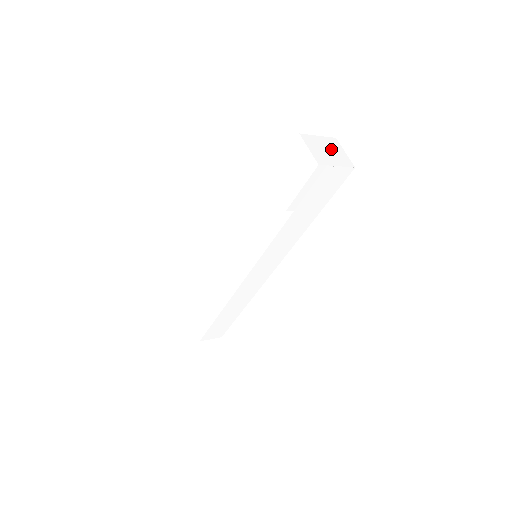
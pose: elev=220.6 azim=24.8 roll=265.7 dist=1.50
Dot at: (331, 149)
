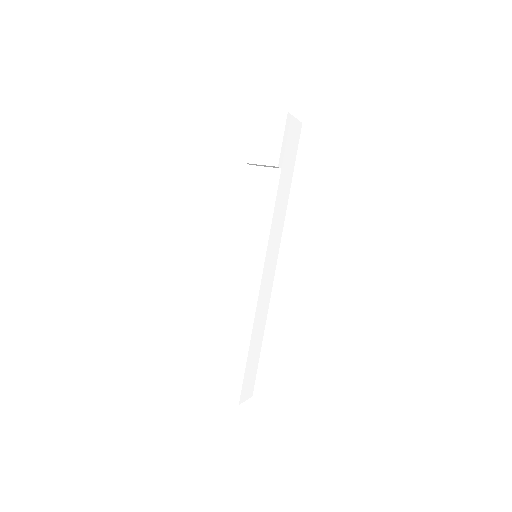
Dot at: occluded
